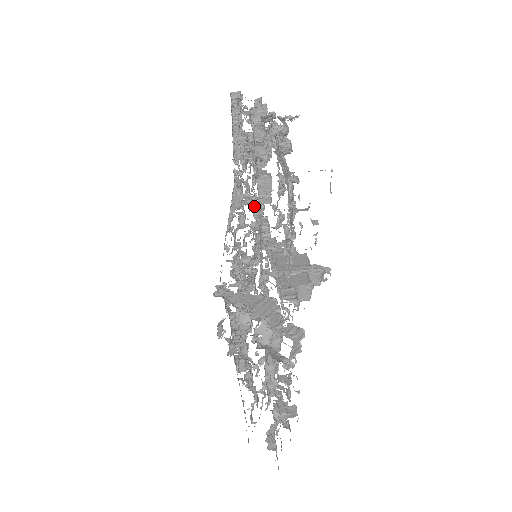
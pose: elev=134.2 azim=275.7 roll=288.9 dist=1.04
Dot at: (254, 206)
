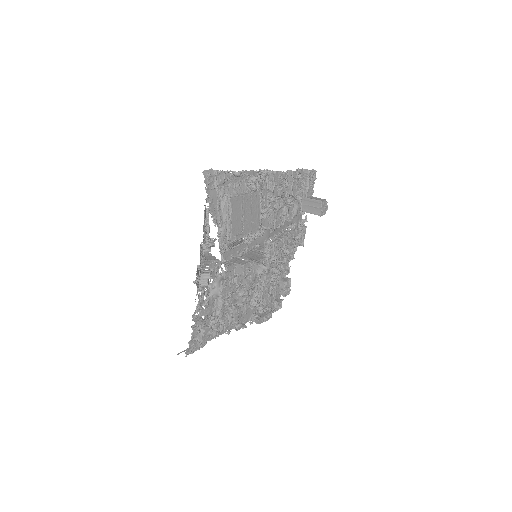
Dot at: (283, 235)
